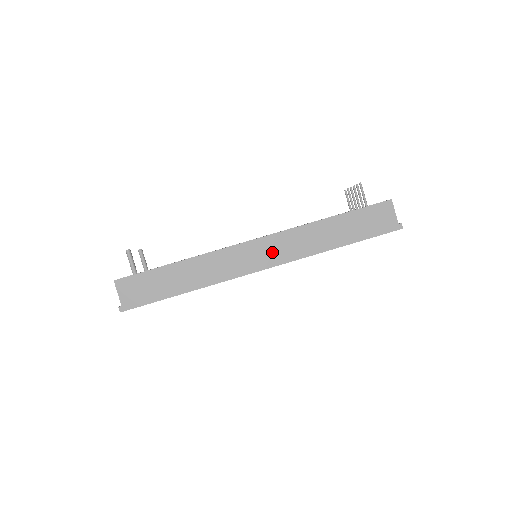
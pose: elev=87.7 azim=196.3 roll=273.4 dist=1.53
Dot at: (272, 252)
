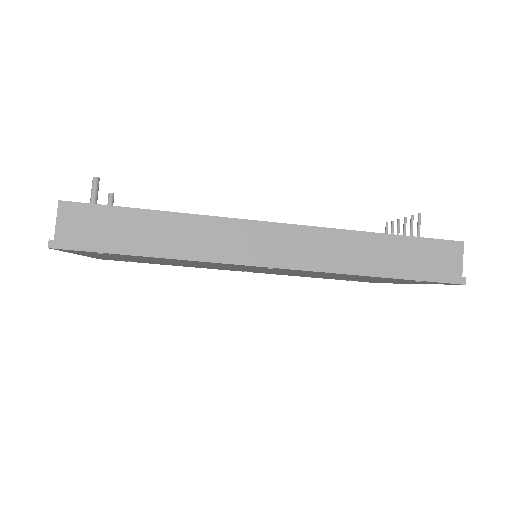
Dot at: (290, 248)
